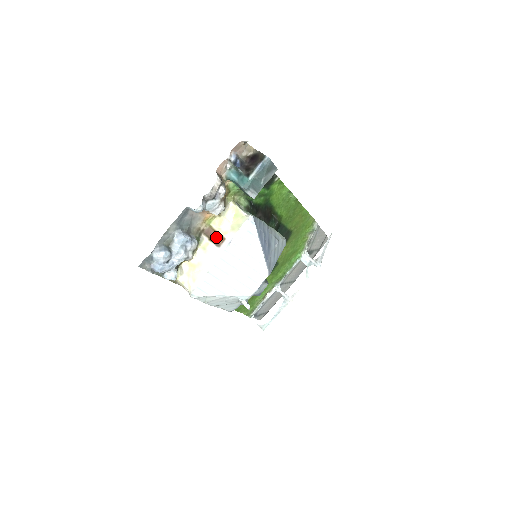
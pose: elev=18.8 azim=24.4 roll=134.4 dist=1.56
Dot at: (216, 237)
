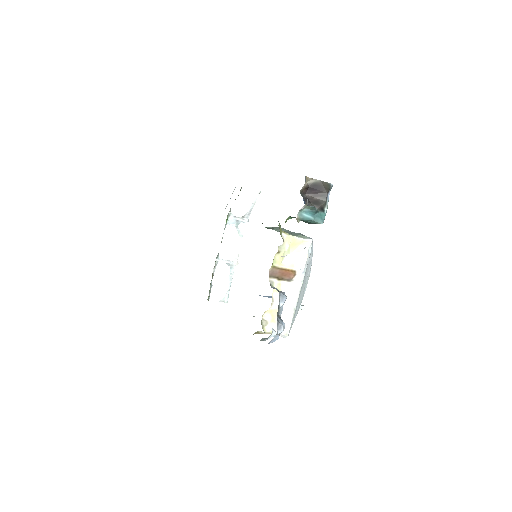
Dot at: (285, 274)
